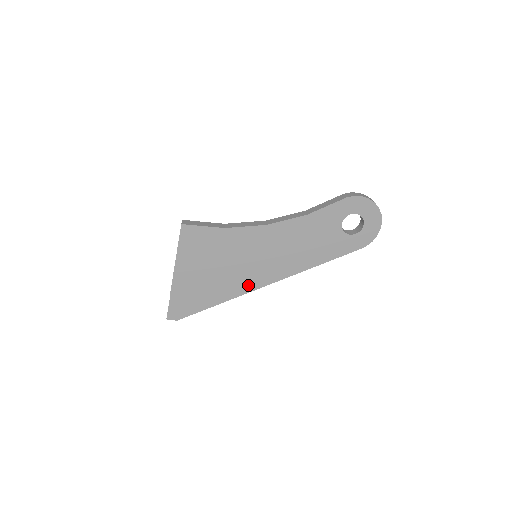
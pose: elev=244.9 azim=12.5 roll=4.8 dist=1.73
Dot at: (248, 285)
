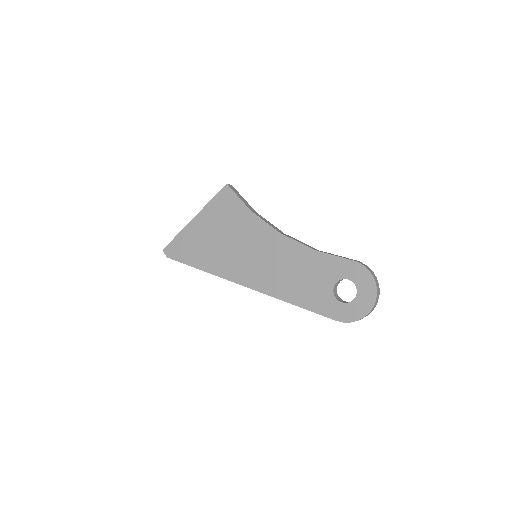
Dot at: (231, 273)
